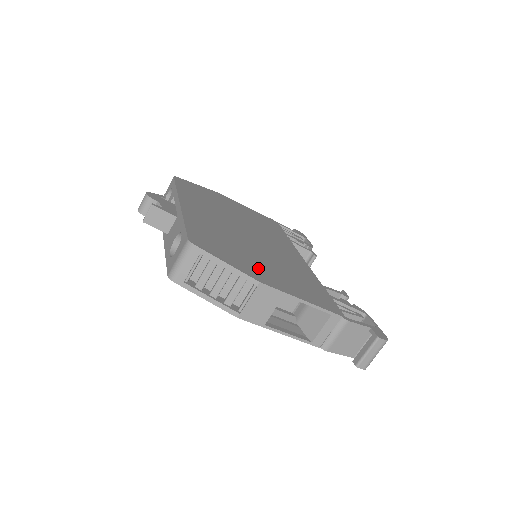
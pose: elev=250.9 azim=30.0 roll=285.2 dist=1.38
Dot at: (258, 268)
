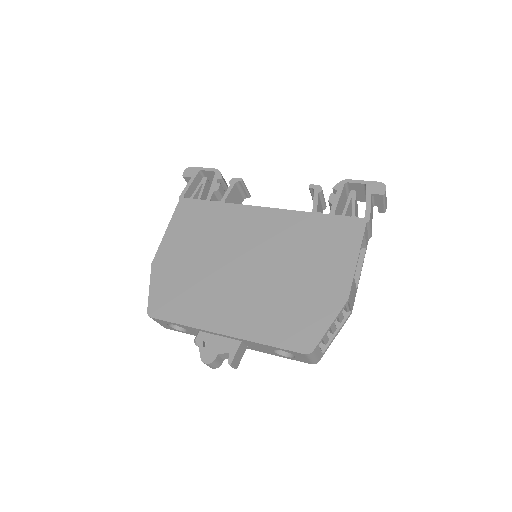
Dot at: (321, 289)
